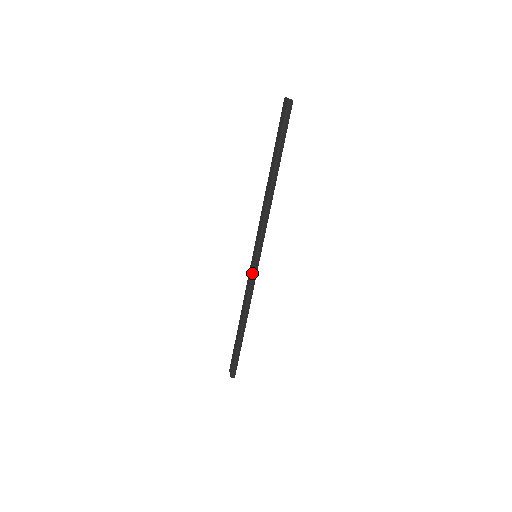
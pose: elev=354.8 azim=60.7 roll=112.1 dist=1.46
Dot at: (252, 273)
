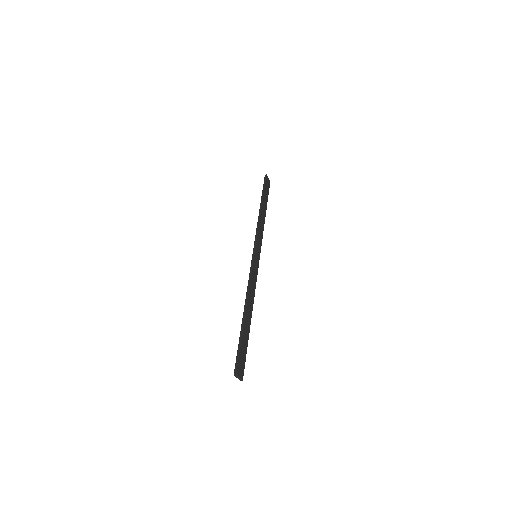
Dot at: (251, 265)
